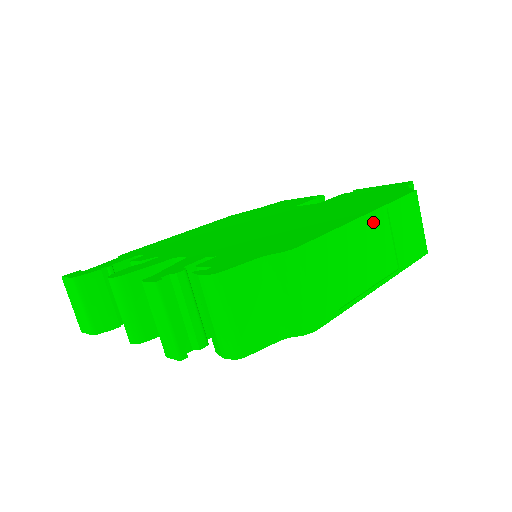
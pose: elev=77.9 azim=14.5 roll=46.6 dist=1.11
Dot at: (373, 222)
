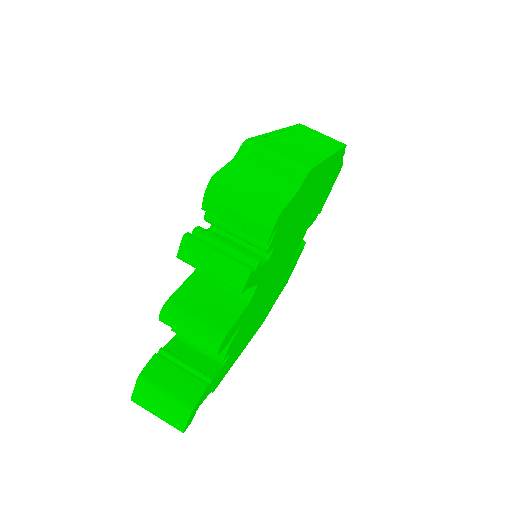
Dot at: (288, 134)
